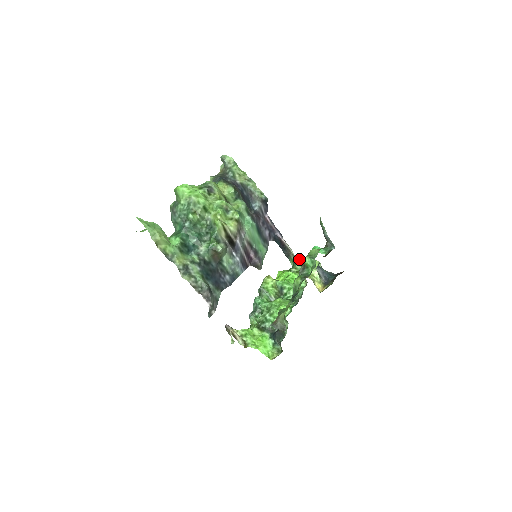
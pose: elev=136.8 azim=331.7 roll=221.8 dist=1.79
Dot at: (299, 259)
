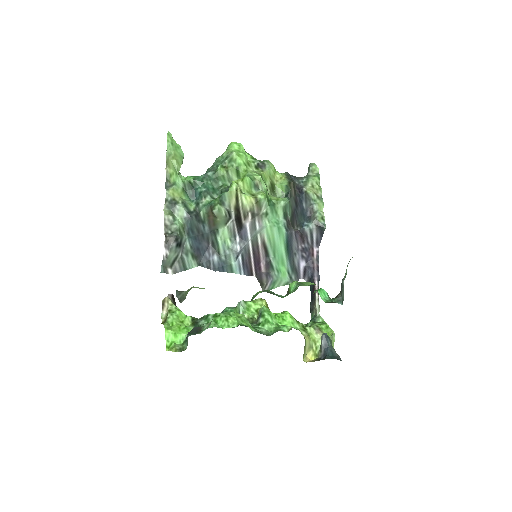
Dot at: (319, 319)
